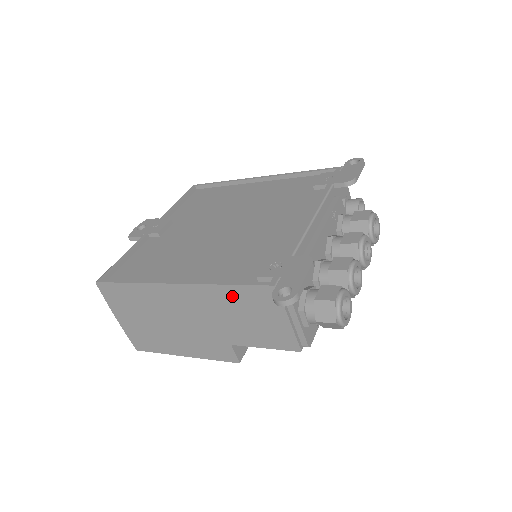
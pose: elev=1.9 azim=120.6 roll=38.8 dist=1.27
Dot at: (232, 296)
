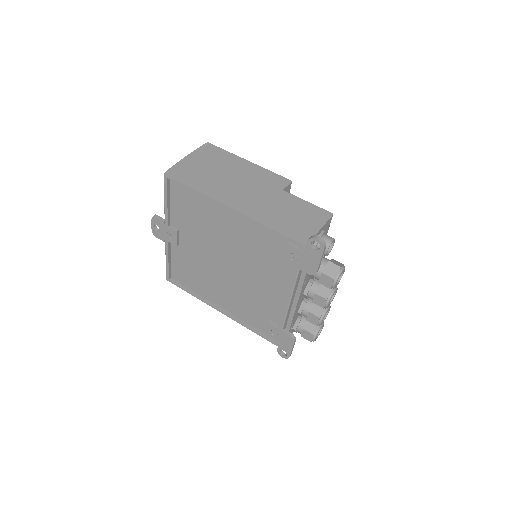
Dot at: occluded
